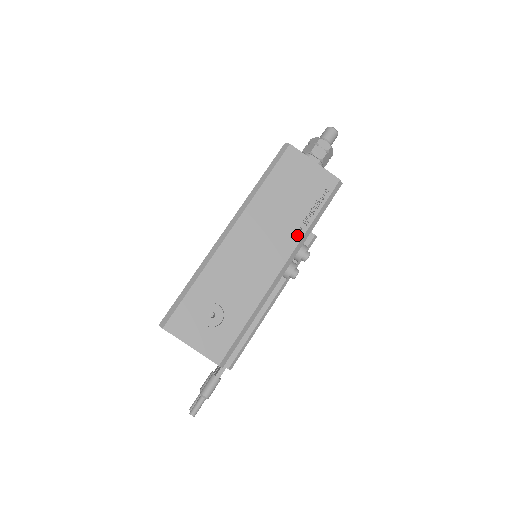
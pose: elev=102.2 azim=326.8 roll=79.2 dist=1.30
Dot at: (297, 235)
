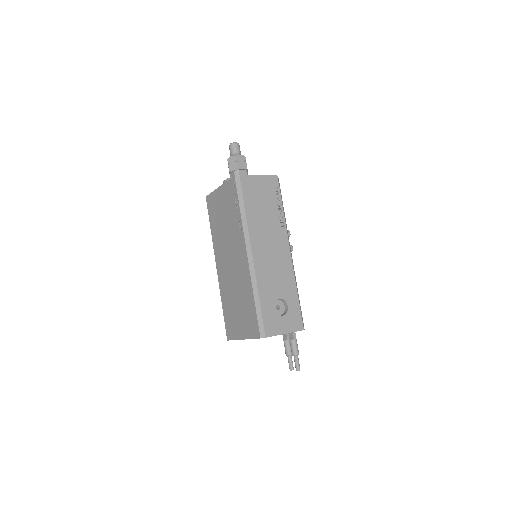
Dot at: (283, 226)
